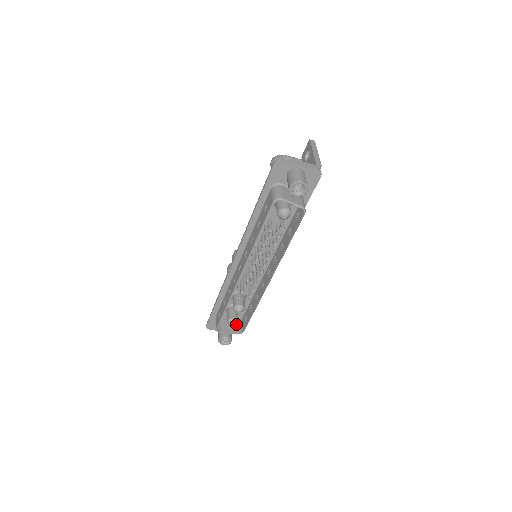
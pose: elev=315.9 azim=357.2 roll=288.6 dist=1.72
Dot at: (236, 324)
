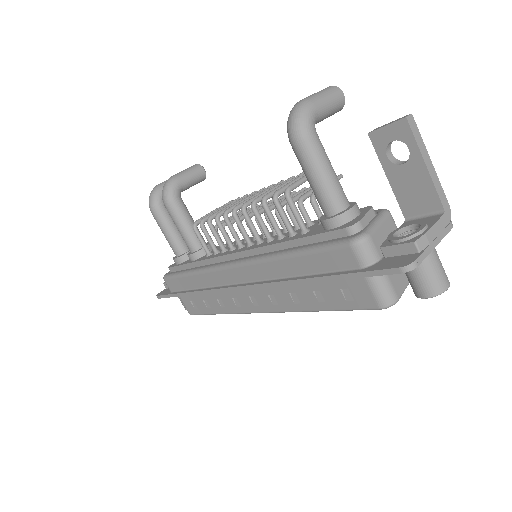
Dot at: occluded
